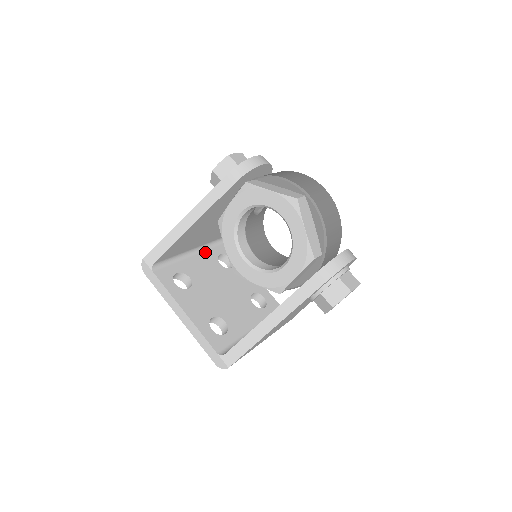
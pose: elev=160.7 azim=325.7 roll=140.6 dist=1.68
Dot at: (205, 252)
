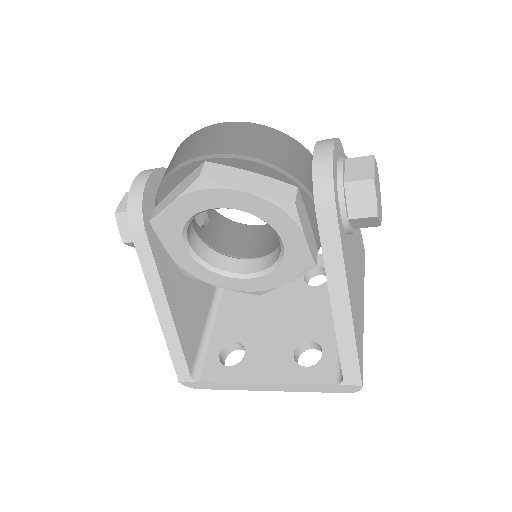
Dot at: (223, 298)
